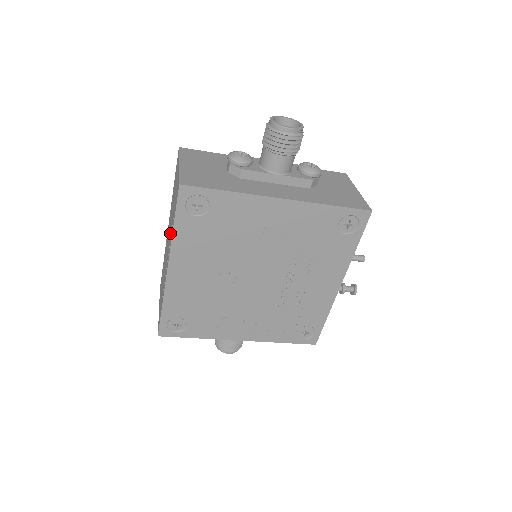
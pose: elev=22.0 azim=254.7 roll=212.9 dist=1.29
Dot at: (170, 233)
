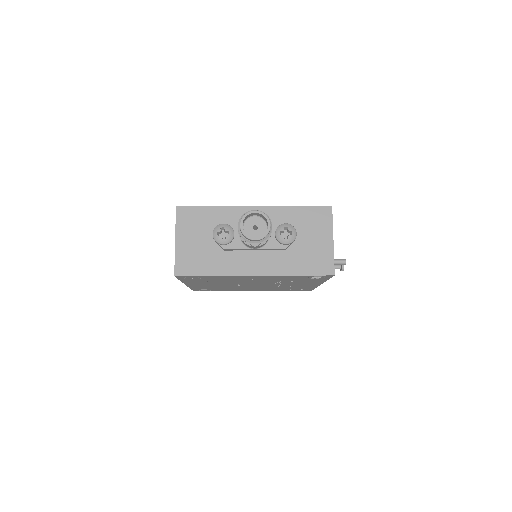
Dot at: occluded
